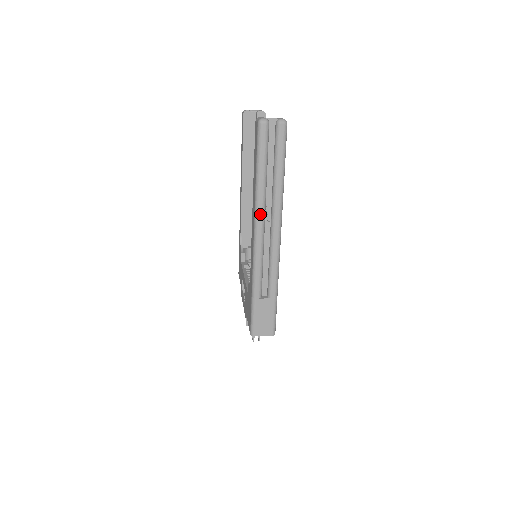
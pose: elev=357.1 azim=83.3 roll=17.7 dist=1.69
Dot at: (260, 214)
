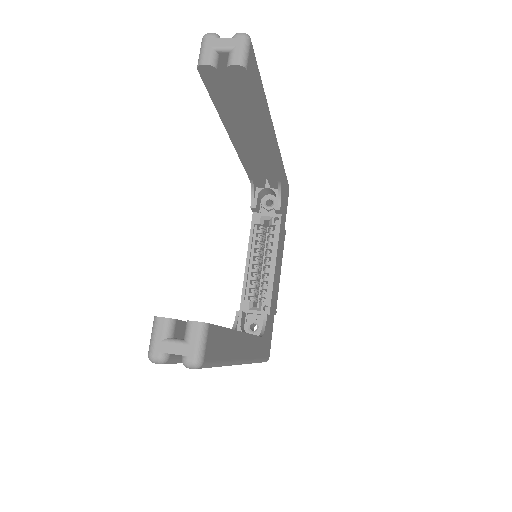
Dot at: occluded
